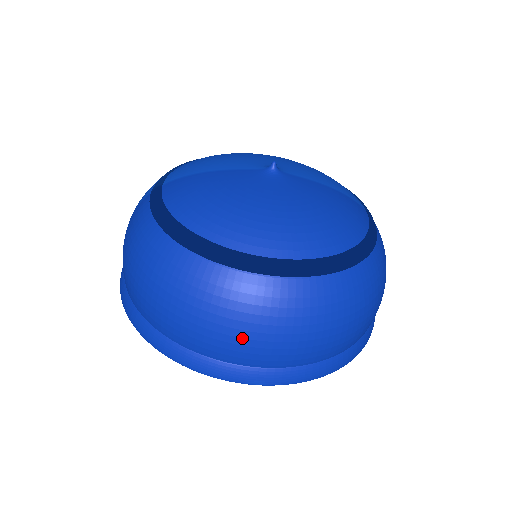
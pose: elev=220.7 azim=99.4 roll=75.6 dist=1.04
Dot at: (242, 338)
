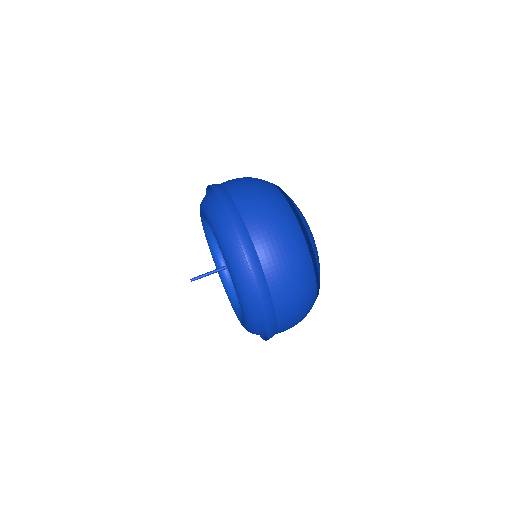
Dot at: (272, 231)
